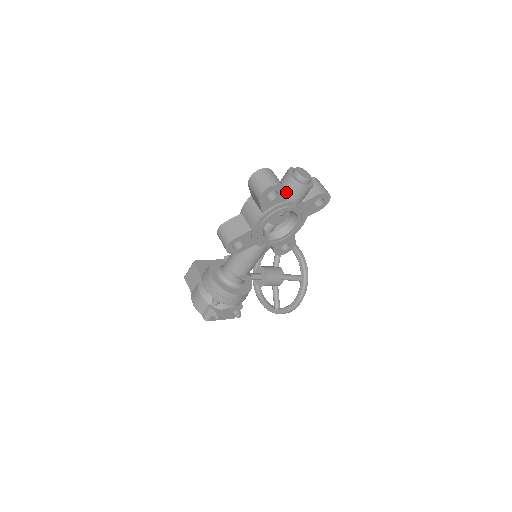
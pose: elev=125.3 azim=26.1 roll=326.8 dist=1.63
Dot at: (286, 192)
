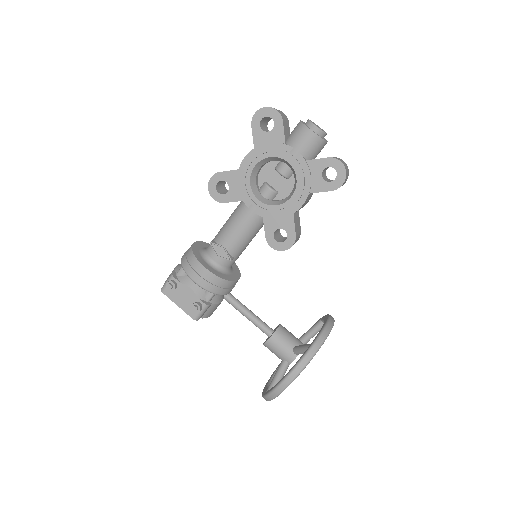
Dot at: (289, 137)
